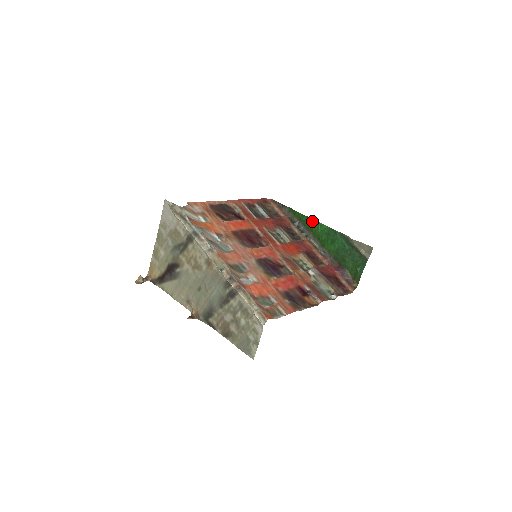
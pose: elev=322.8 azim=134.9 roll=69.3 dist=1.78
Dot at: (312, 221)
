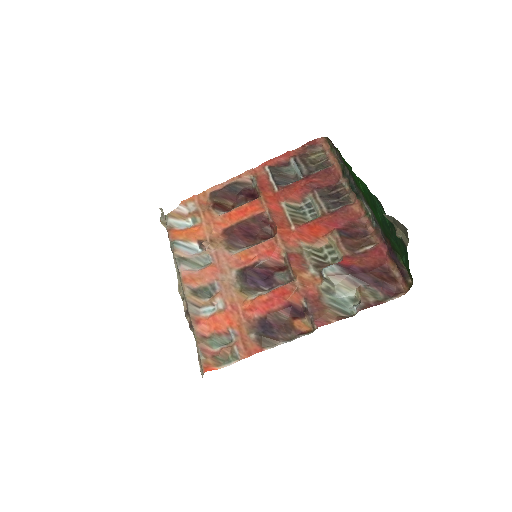
Dot at: (353, 174)
